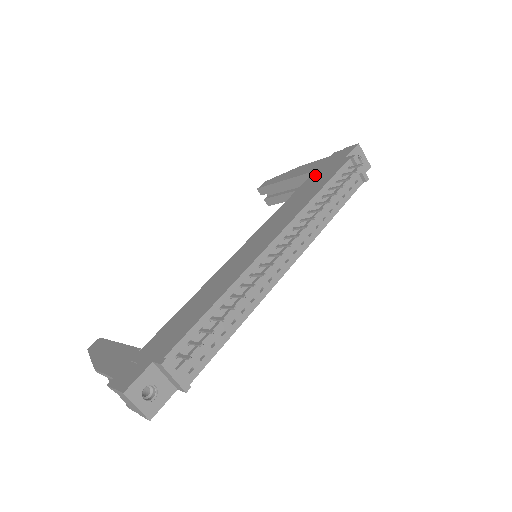
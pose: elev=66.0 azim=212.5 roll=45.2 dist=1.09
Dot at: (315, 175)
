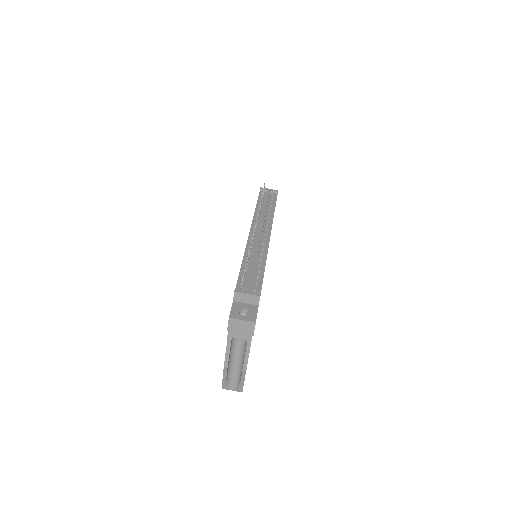
Dot at: occluded
